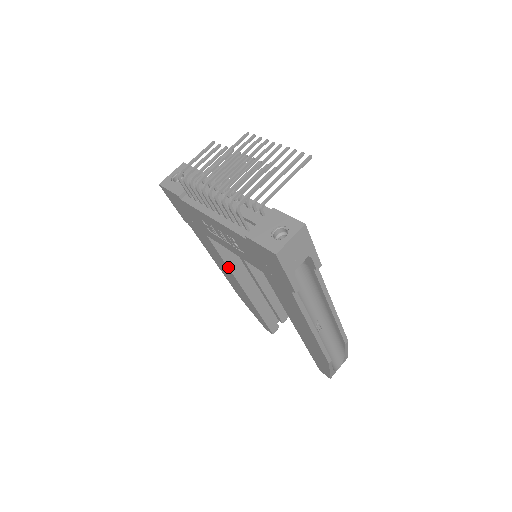
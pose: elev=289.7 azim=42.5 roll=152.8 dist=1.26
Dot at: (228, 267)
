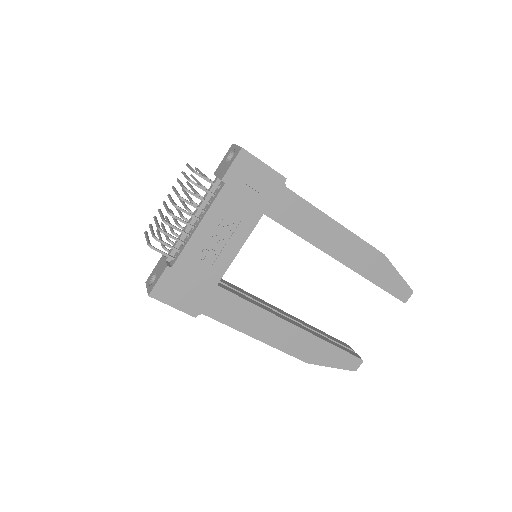
Dot at: (260, 308)
